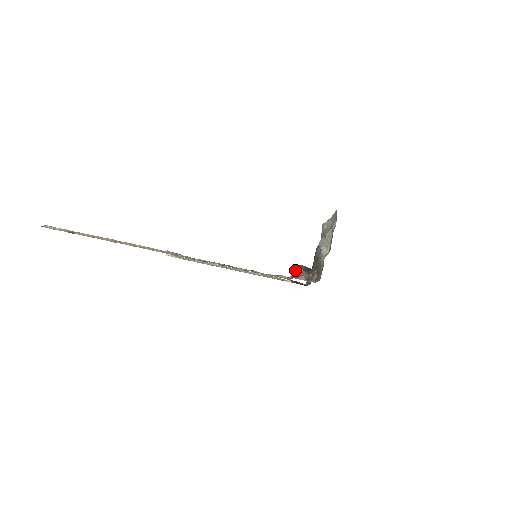
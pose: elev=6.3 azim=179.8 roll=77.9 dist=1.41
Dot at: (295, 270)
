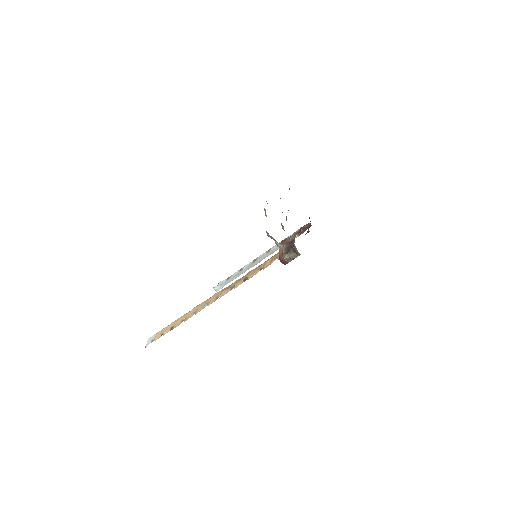
Dot at: (281, 260)
